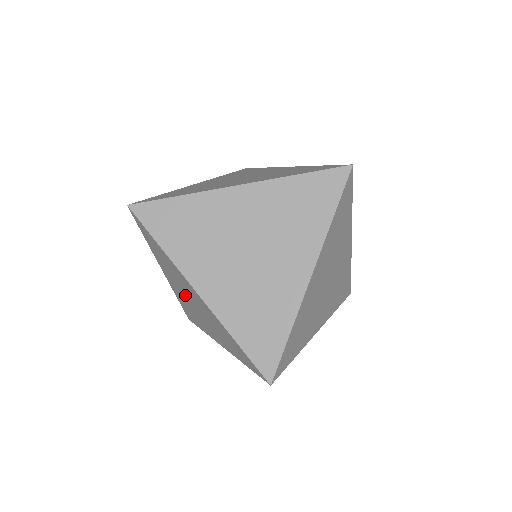
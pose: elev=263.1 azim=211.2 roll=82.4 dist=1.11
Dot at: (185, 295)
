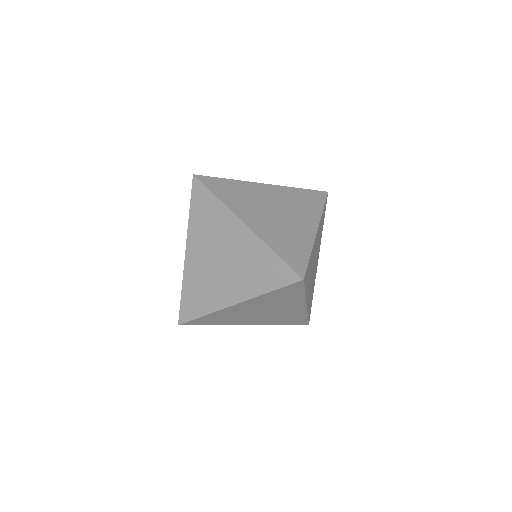
Dot at: (211, 257)
